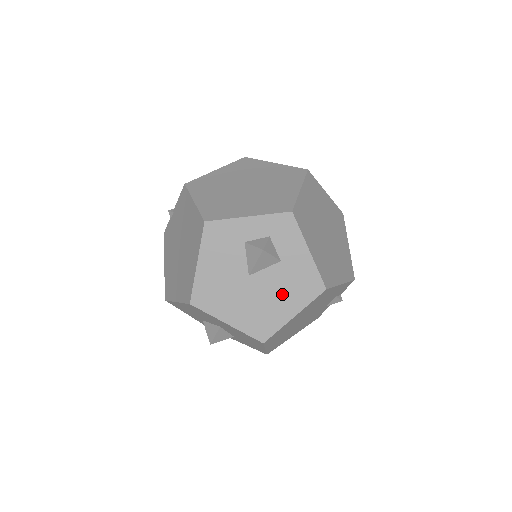
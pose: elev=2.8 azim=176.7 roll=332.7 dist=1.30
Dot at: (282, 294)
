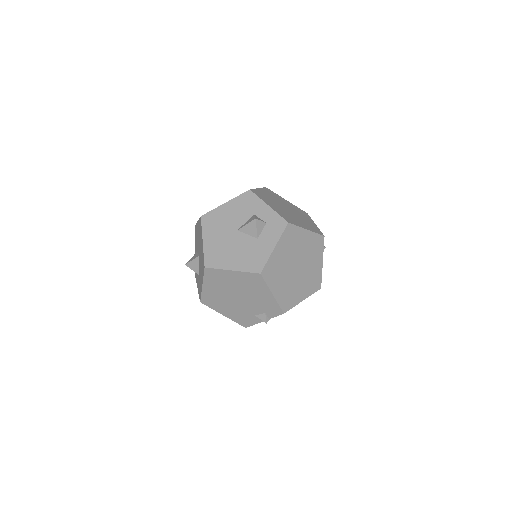
Dot at: (240, 254)
